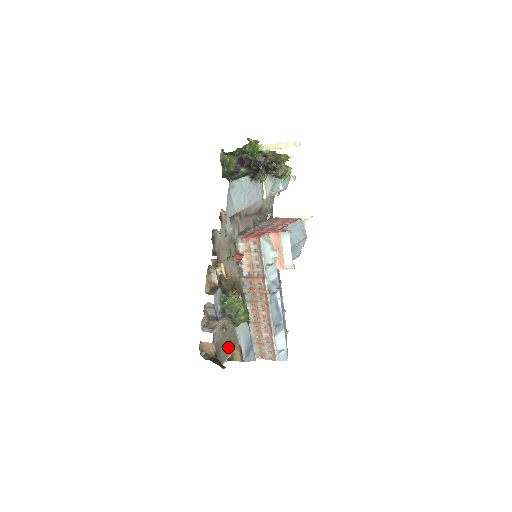
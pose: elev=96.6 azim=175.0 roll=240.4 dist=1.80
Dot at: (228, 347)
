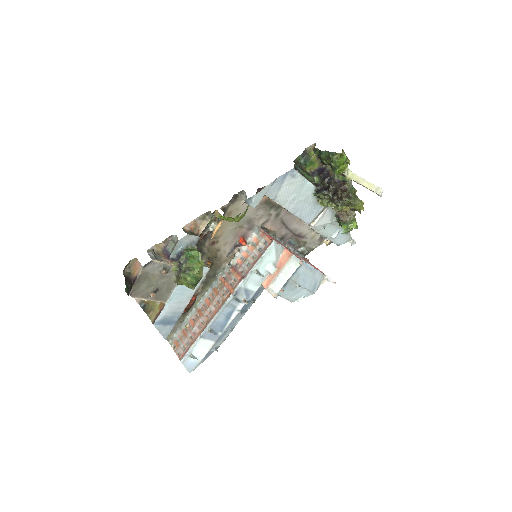
Dot at: (152, 290)
